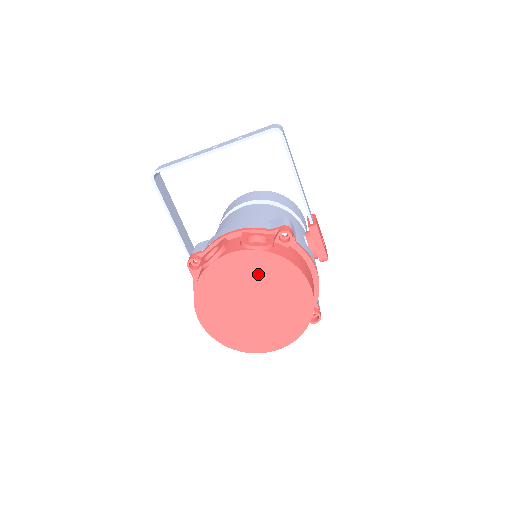
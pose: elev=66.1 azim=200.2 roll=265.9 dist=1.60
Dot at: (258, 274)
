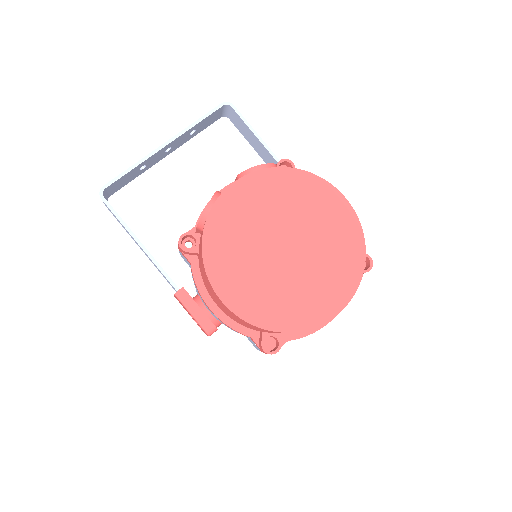
Dot at: (276, 201)
